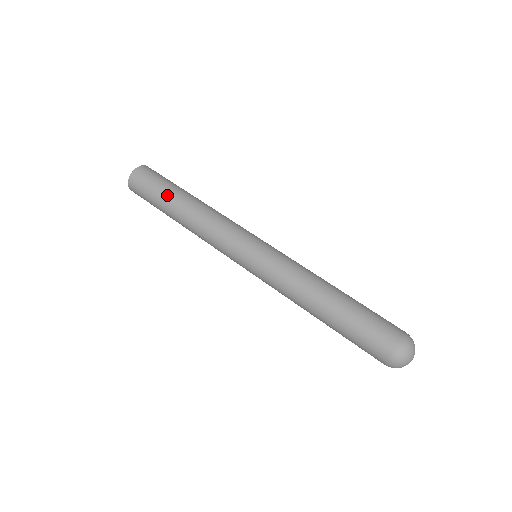
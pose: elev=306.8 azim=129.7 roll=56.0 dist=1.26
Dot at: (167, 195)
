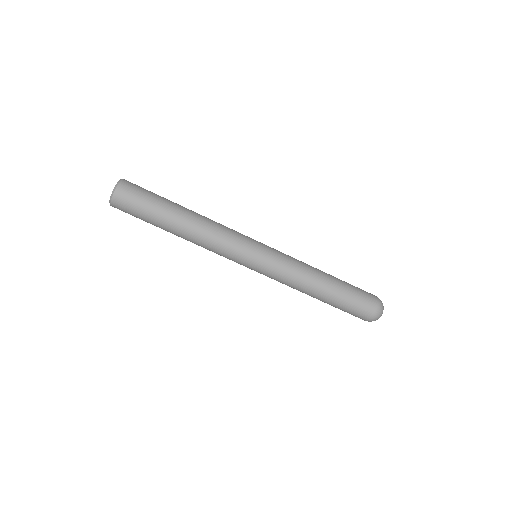
Dot at: (162, 214)
